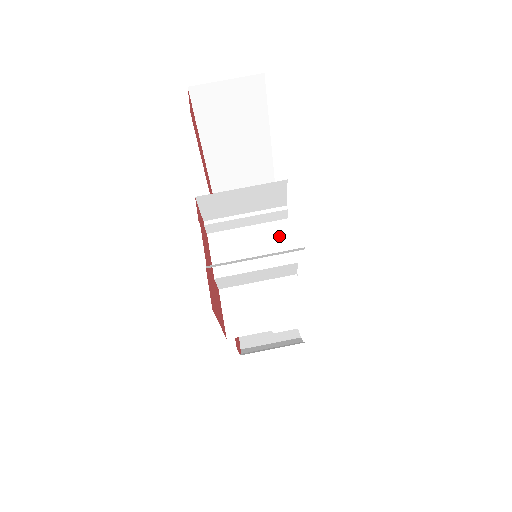
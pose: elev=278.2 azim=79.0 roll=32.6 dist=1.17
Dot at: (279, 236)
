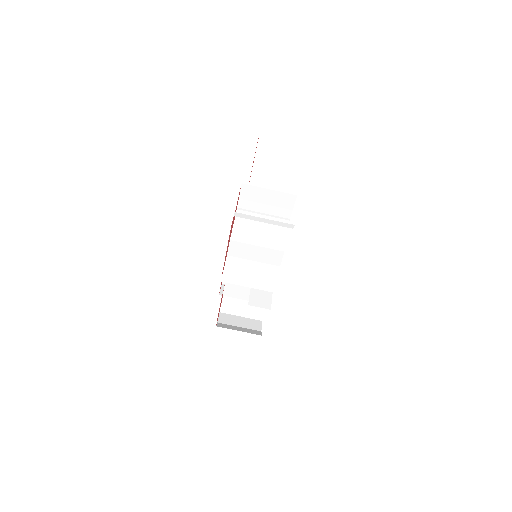
Dot at: (278, 235)
